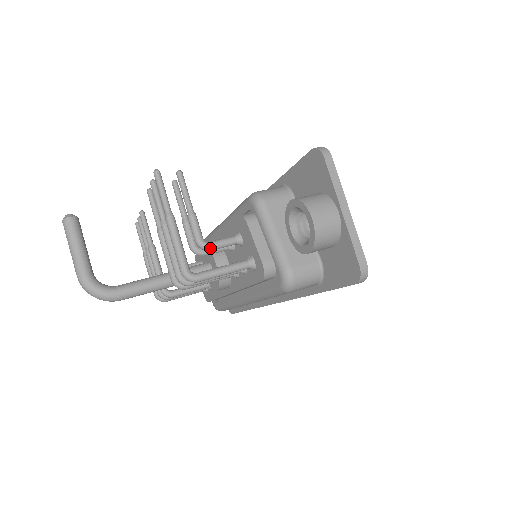
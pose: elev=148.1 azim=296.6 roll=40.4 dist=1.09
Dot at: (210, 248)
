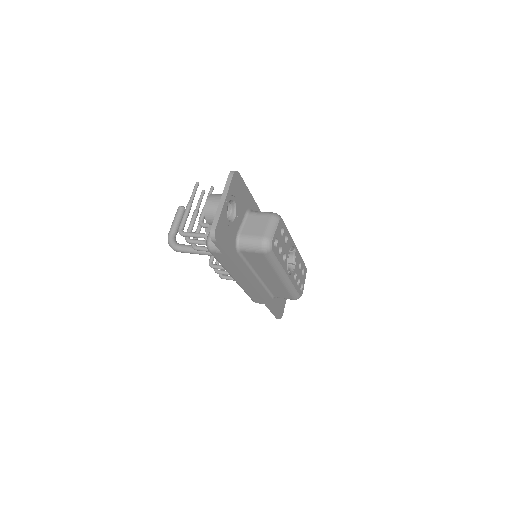
Dot at: (202, 225)
